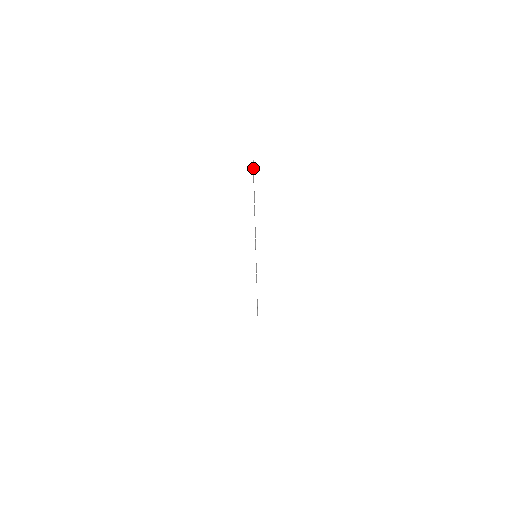
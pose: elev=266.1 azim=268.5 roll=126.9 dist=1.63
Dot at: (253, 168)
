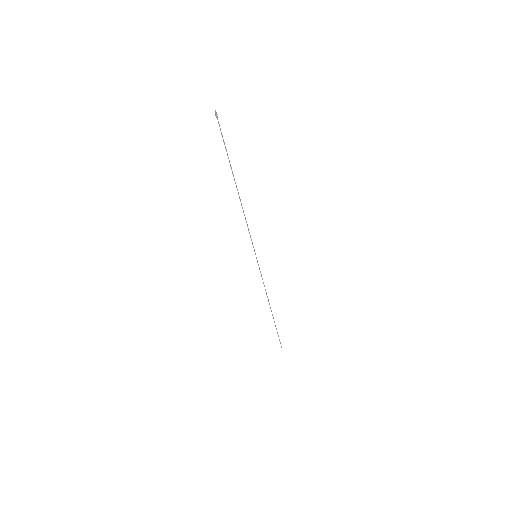
Dot at: (218, 122)
